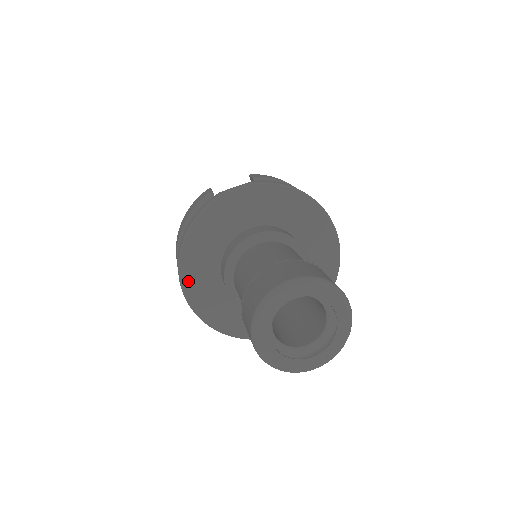
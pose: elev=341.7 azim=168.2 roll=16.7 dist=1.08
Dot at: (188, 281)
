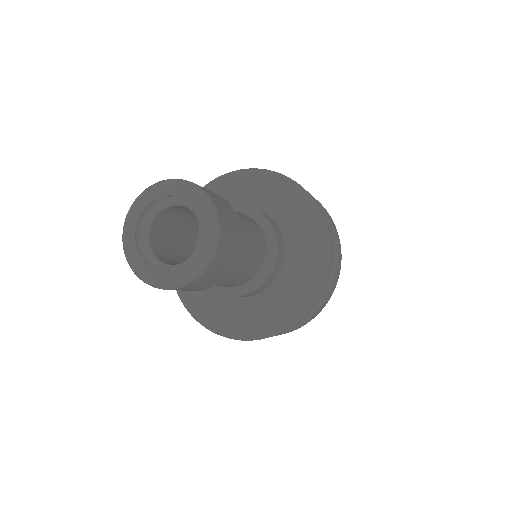
Dot at: occluded
